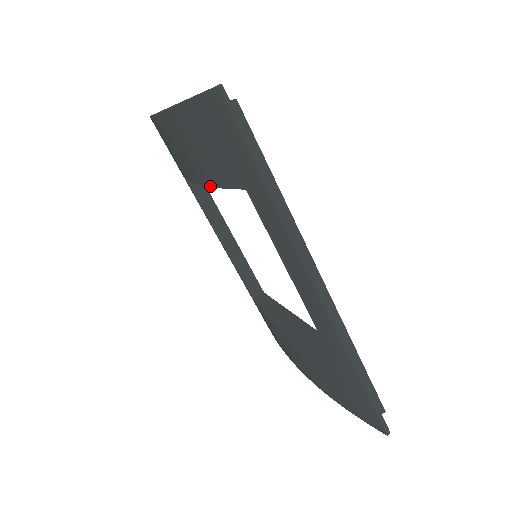
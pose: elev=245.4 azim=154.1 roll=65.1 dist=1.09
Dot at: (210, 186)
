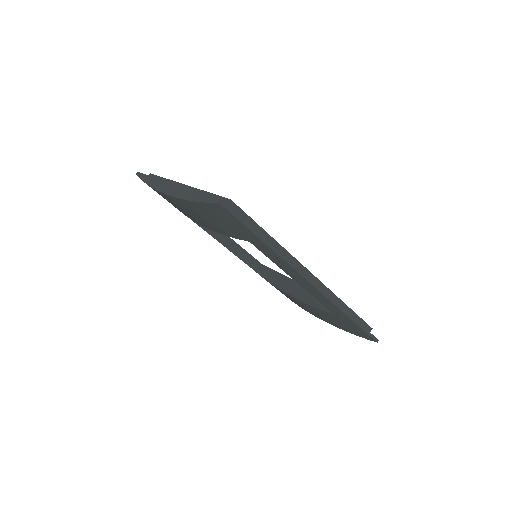
Dot at: occluded
